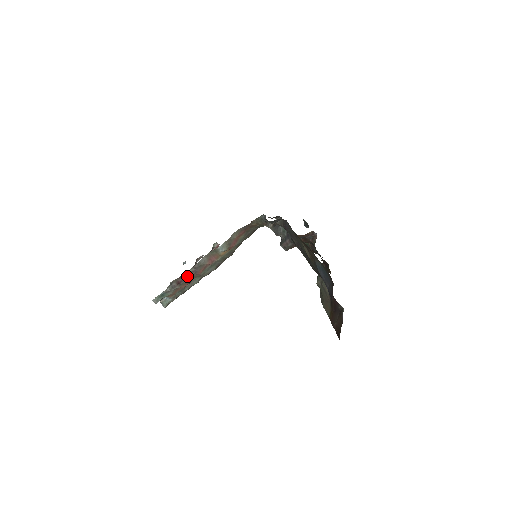
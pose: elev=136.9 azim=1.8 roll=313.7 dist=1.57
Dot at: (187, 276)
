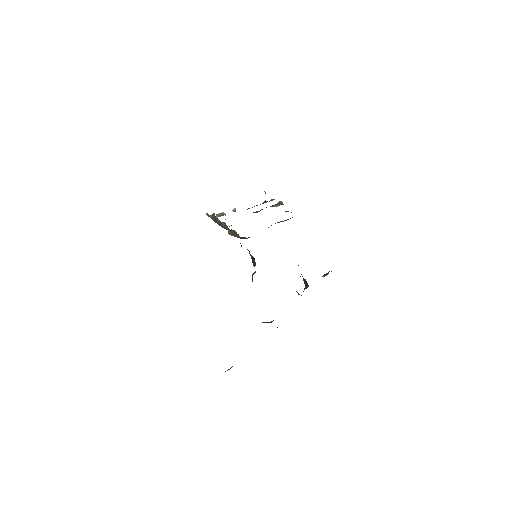
Dot at: occluded
